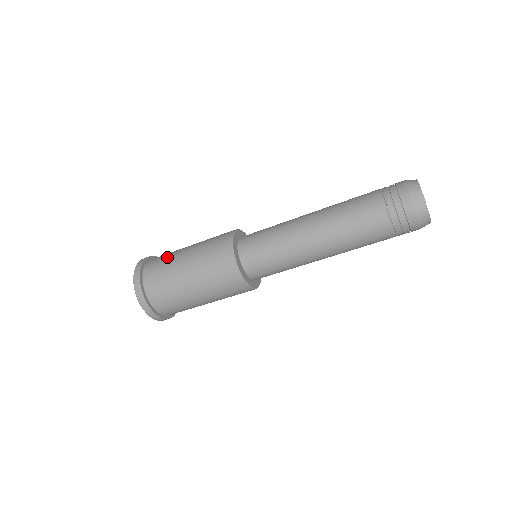
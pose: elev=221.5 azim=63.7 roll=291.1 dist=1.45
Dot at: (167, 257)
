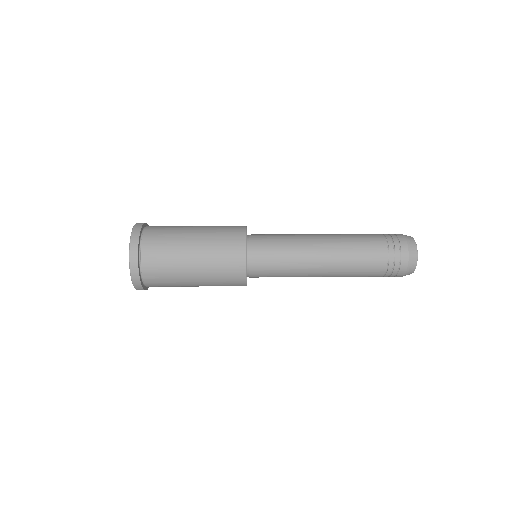
Dot at: (170, 282)
